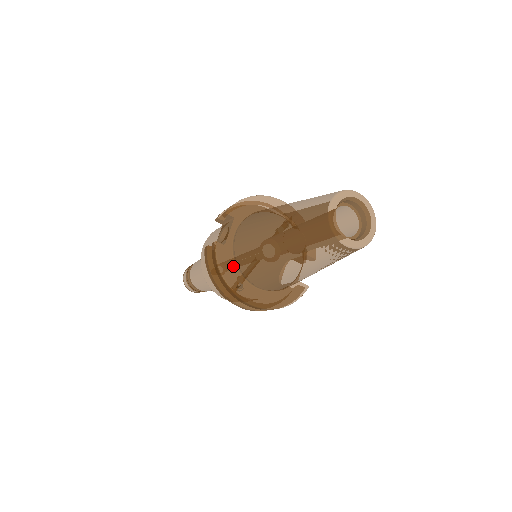
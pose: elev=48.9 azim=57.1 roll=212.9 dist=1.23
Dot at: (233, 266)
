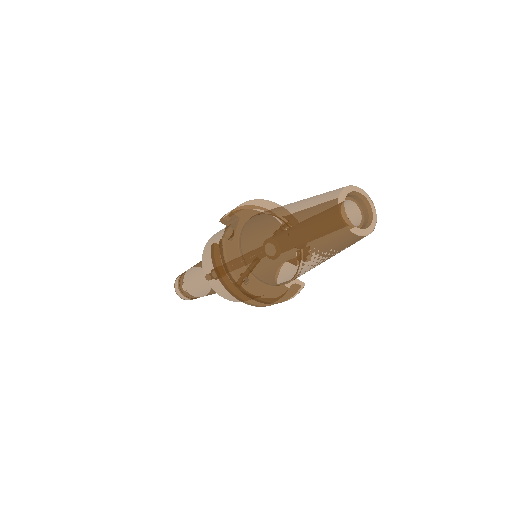
Dot at: (239, 261)
